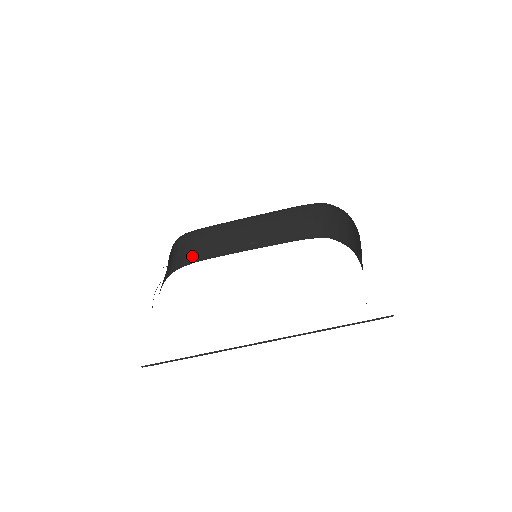
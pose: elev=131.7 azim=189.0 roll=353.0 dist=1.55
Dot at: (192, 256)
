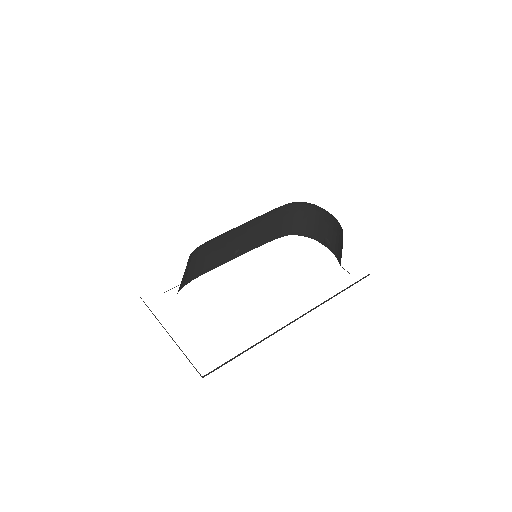
Dot at: (192, 274)
